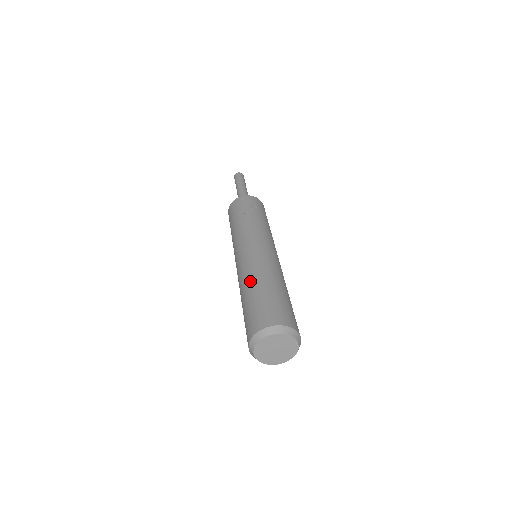
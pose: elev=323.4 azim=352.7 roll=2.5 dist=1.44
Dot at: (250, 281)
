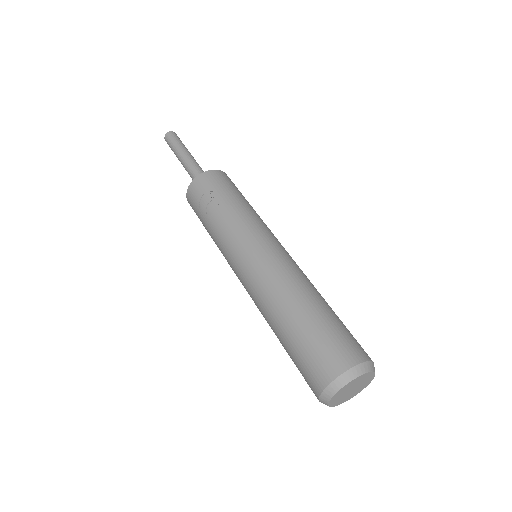
Dot at: (271, 322)
